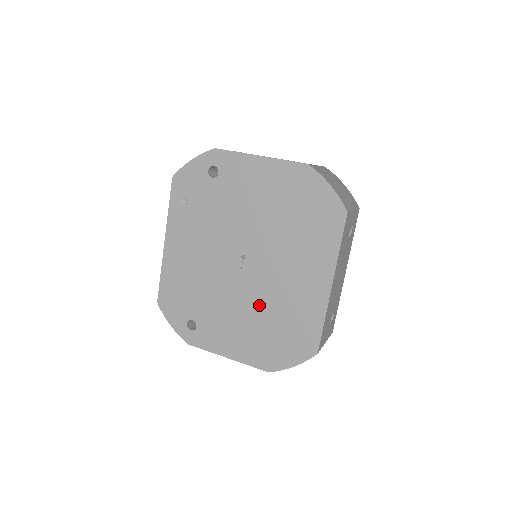
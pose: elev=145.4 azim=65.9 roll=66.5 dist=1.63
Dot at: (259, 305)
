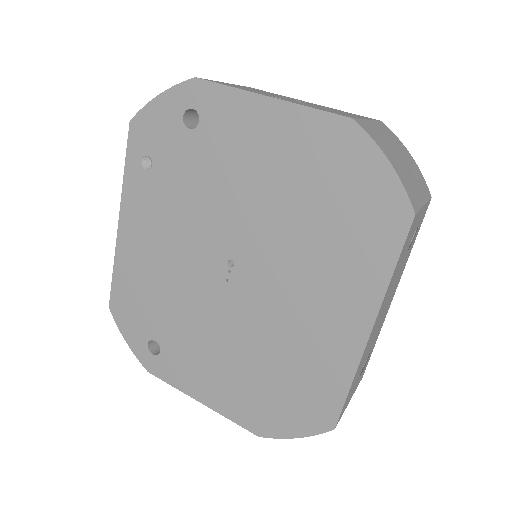
Dot at: (250, 340)
